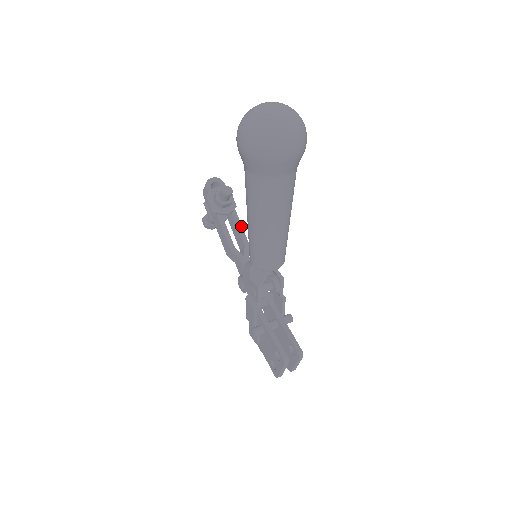
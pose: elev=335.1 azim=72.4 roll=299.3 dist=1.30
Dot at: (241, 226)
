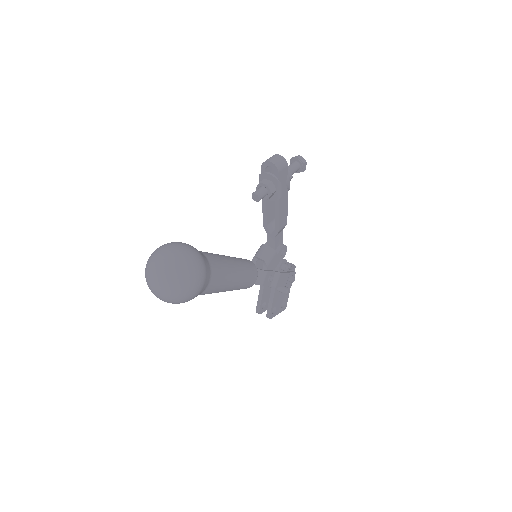
Dot at: (278, 214)
